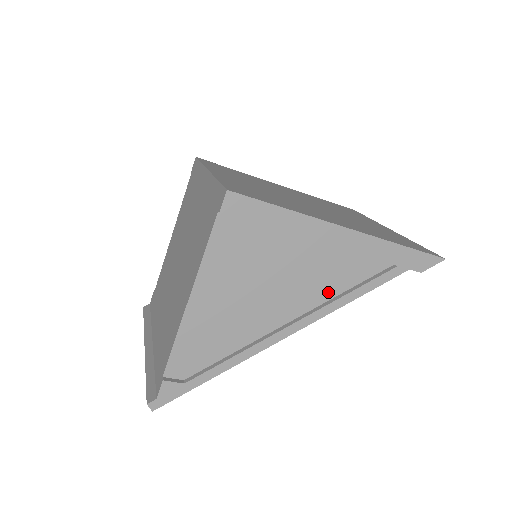
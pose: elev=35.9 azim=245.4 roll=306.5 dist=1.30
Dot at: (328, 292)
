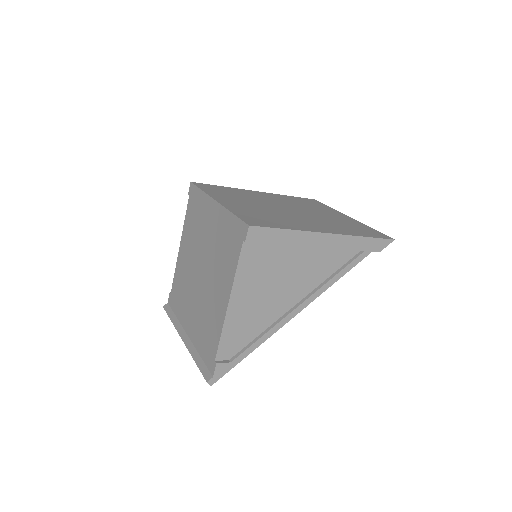
Dot at: (320, 278)
